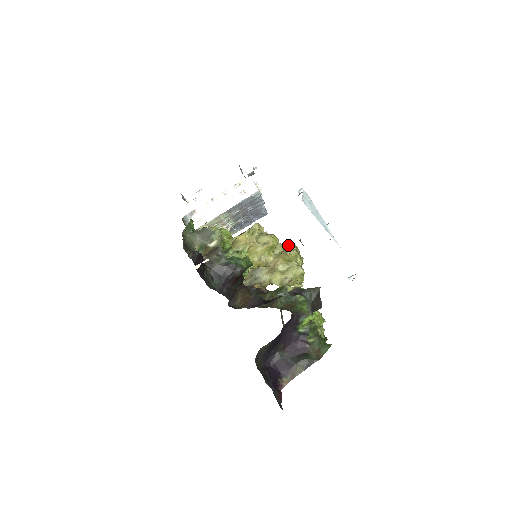
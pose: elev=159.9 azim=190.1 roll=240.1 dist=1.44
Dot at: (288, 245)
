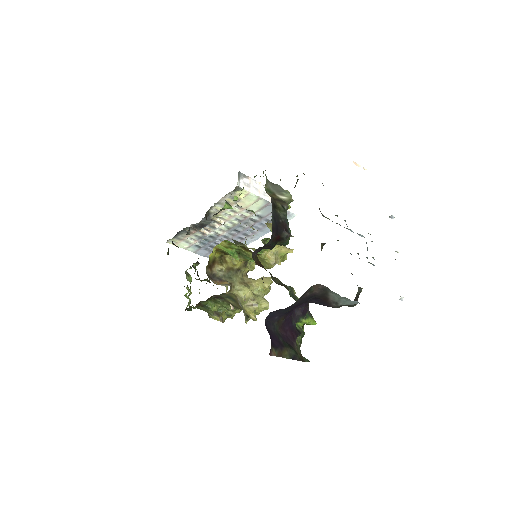
Dot at: occluded
